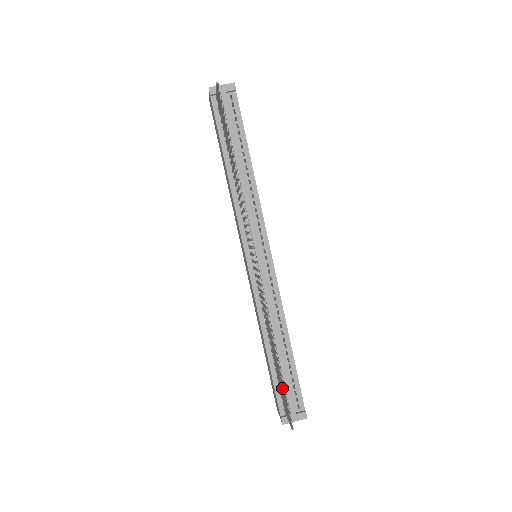
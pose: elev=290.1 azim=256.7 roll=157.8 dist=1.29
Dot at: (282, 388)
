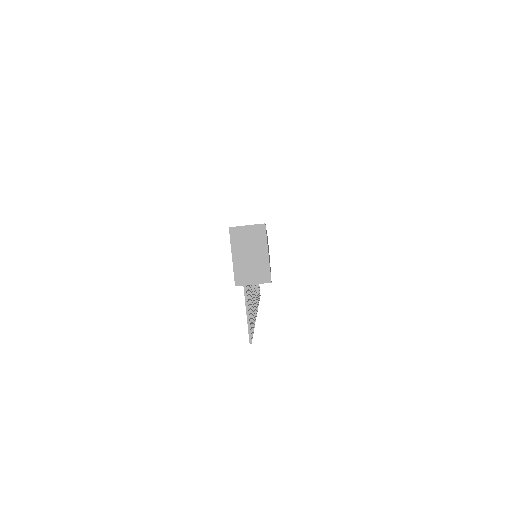
Dot at: occluded
